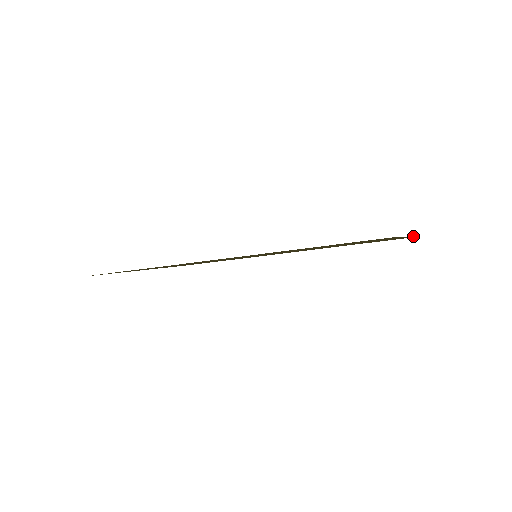
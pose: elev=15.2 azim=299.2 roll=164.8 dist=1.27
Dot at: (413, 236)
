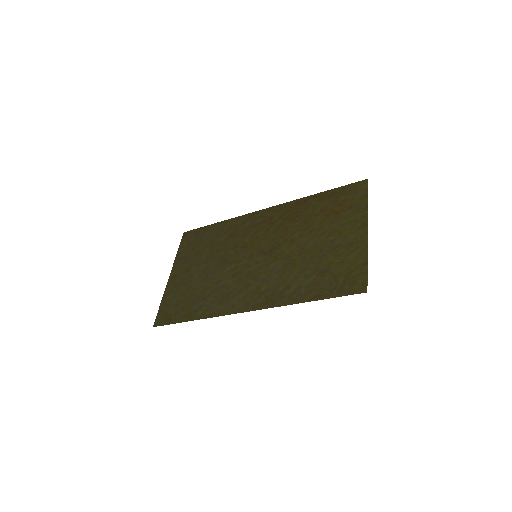
Dot at: (365, 221)
